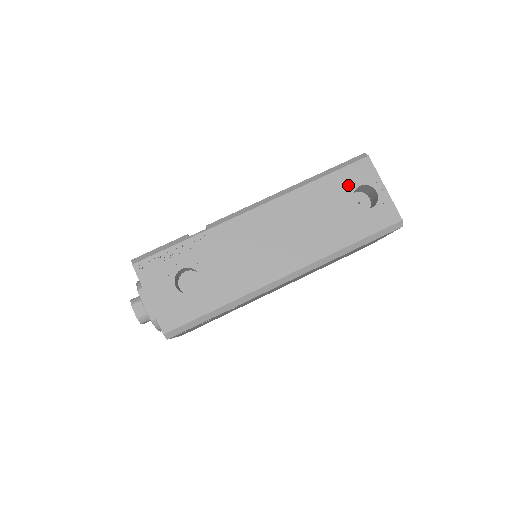
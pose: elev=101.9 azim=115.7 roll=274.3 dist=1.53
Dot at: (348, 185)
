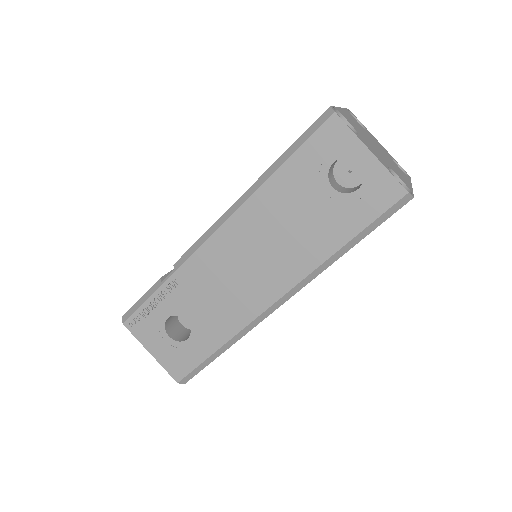
Dot at: (317, 166)
